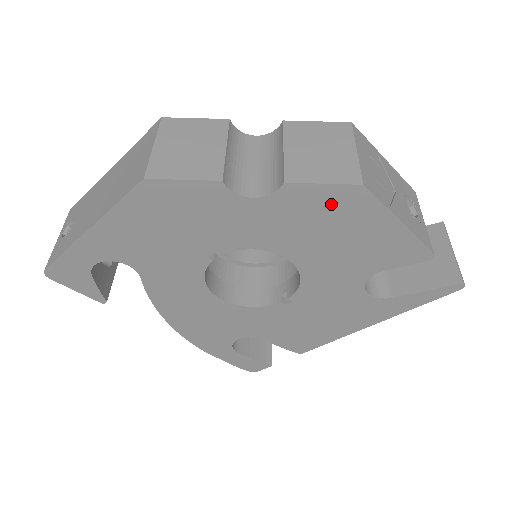
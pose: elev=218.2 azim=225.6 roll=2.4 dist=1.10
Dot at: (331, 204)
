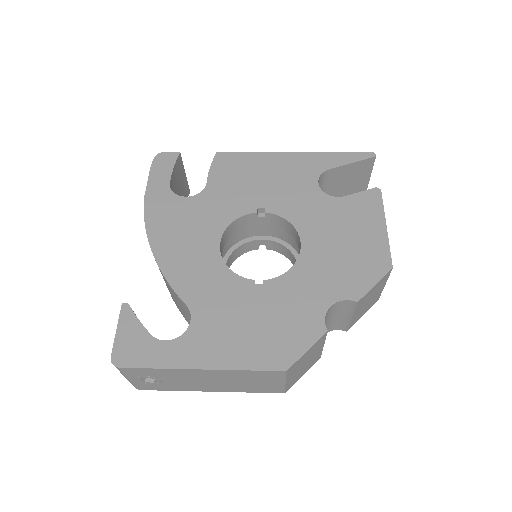
Dot at: occluded
